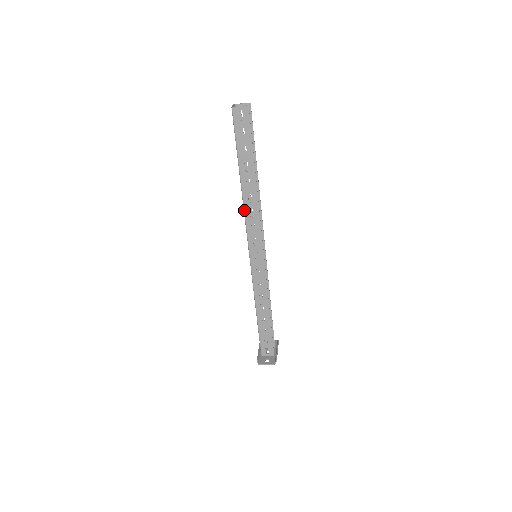
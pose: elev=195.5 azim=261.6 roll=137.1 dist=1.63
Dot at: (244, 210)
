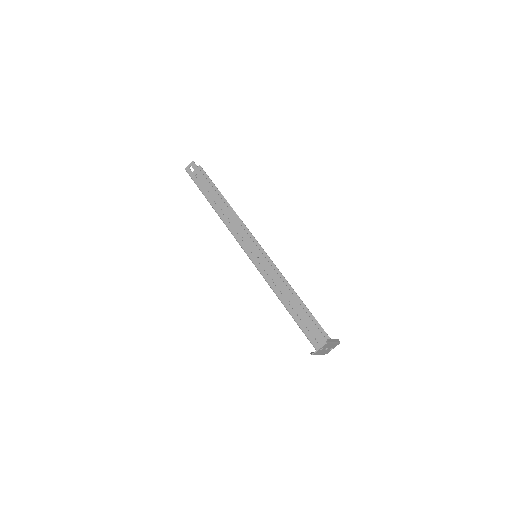
Dot at: (224, 223)
